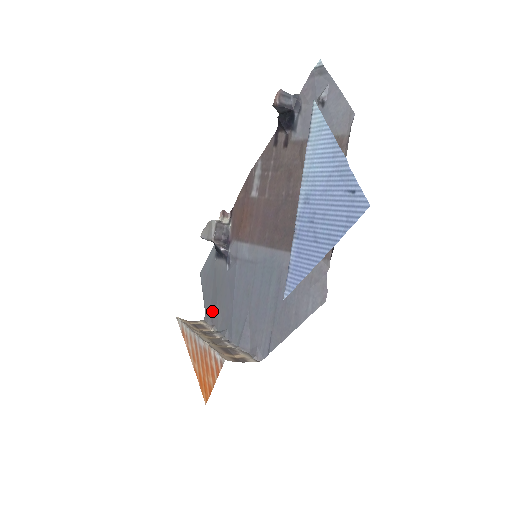
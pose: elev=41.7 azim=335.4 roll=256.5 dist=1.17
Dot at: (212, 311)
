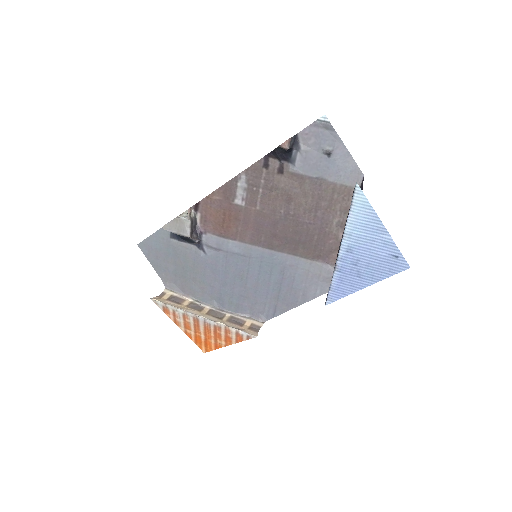
Dot at: (179, 283)
